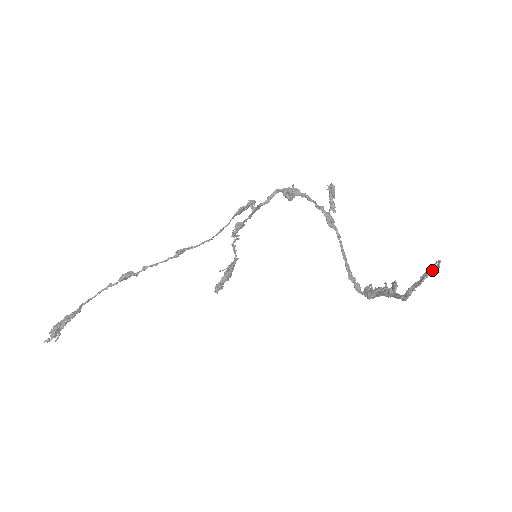
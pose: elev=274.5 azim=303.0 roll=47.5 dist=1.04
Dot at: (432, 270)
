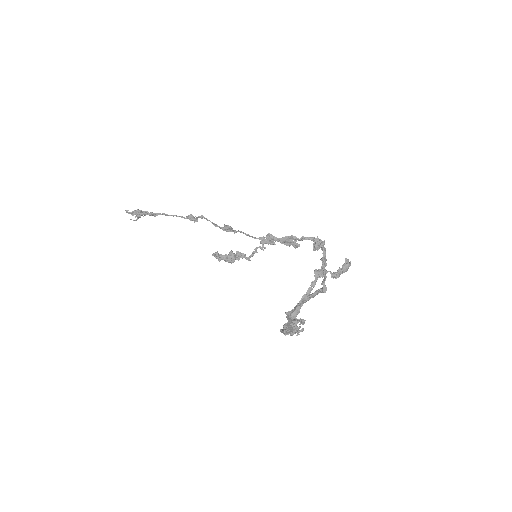
Dot at: (319, 289)
